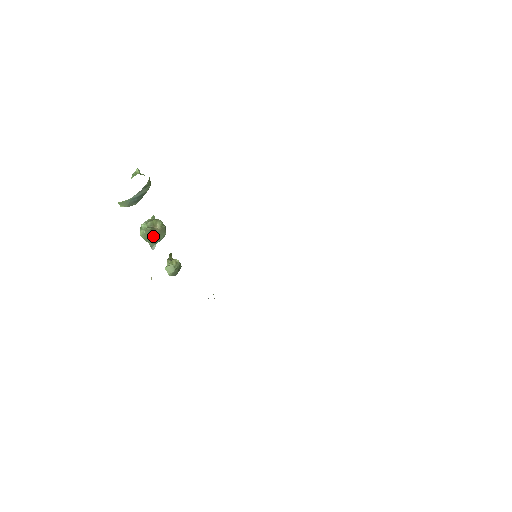
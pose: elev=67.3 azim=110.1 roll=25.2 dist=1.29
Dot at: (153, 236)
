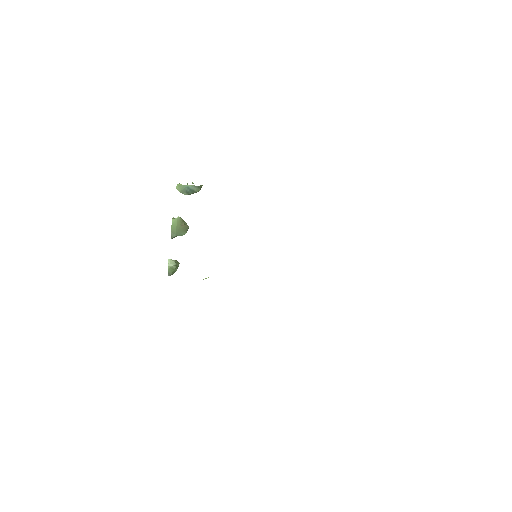
Dot at: (179, 227)
